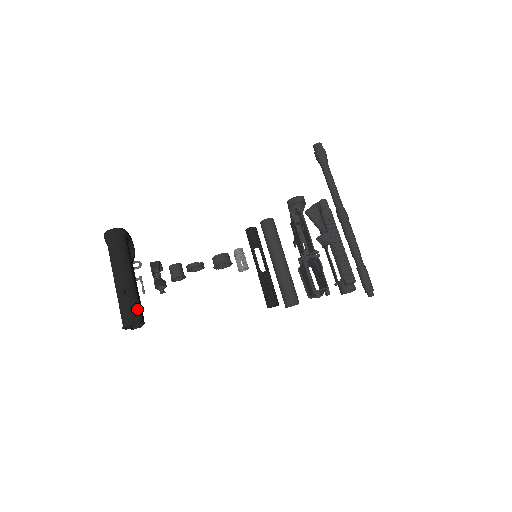
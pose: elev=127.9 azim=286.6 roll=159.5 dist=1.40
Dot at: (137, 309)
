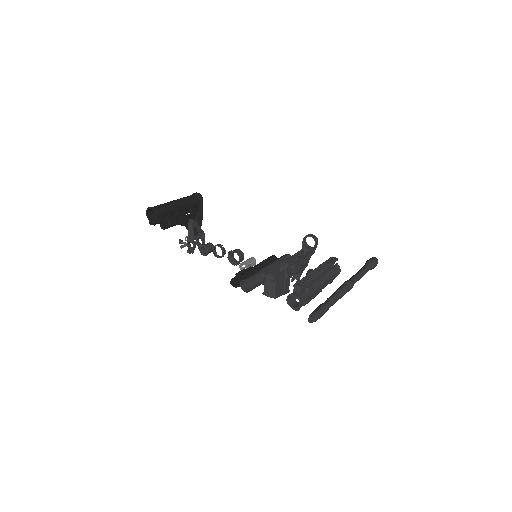
Dot at: (162, 209)
